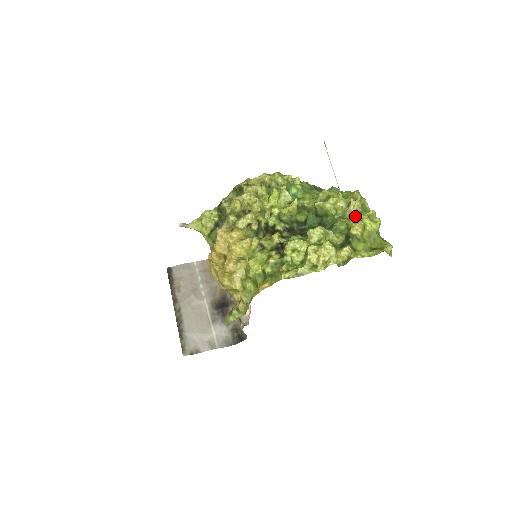
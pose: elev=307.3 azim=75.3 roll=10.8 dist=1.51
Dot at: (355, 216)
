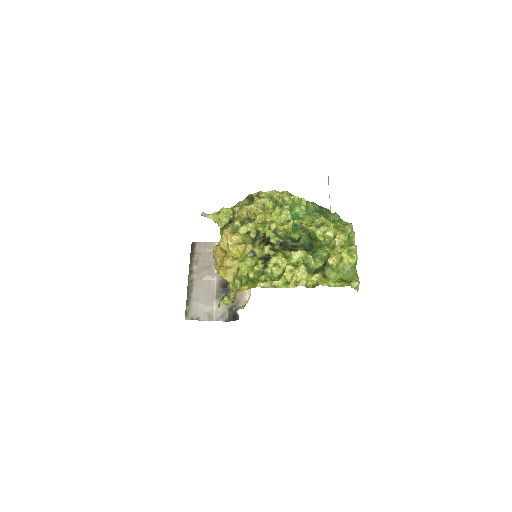
Dot at: (337, 248)
